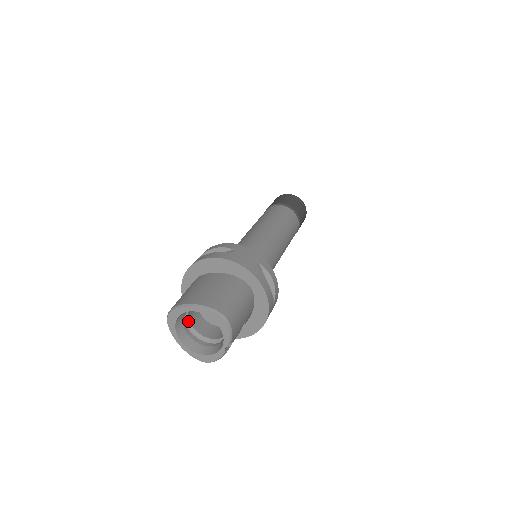
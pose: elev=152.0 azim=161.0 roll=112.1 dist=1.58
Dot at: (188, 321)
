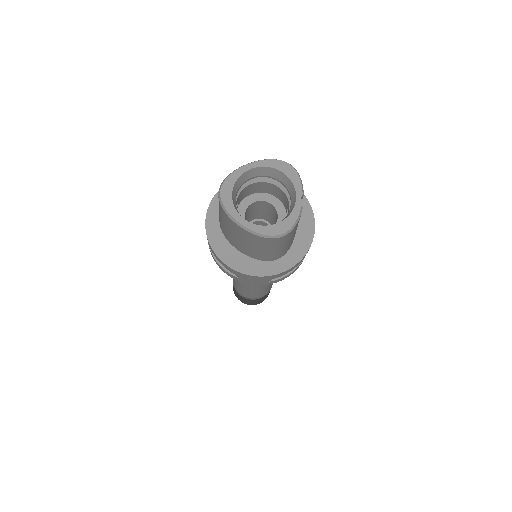
Dot at: occluded
